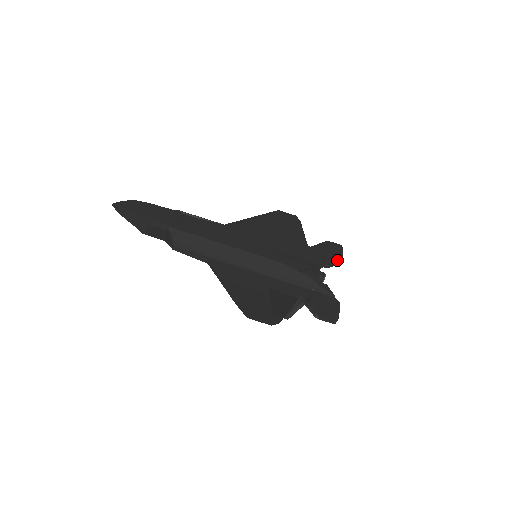
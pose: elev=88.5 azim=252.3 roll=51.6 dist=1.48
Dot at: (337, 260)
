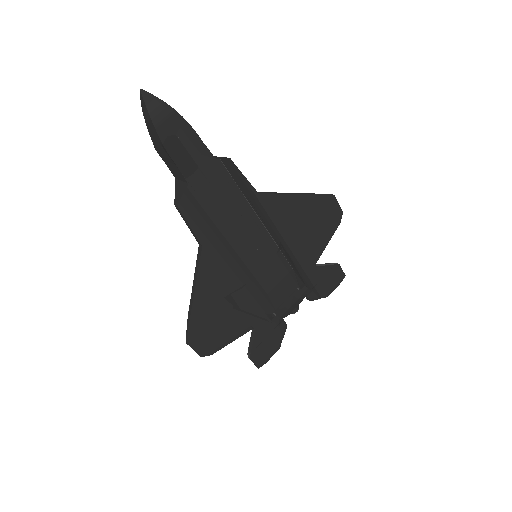
Dot at: (324, 294)
